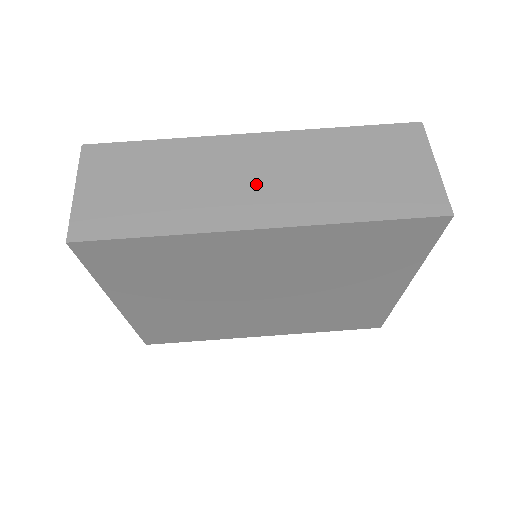
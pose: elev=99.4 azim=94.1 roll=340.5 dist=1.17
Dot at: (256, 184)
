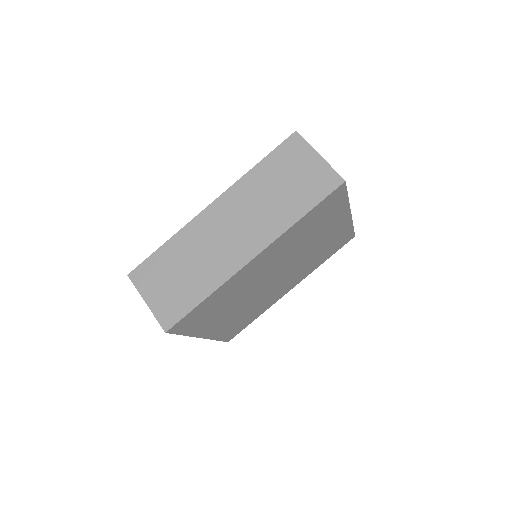
Dot at: (234, 234)
